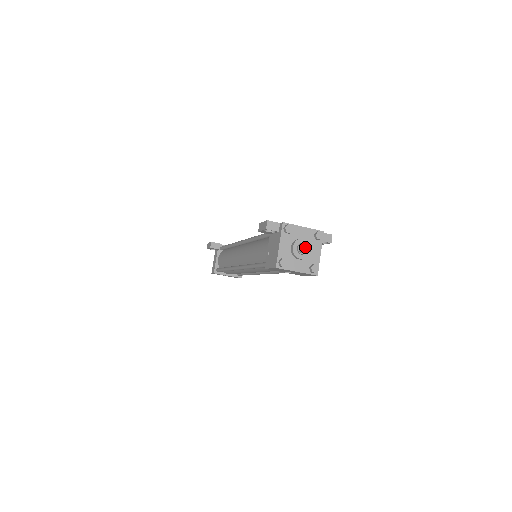
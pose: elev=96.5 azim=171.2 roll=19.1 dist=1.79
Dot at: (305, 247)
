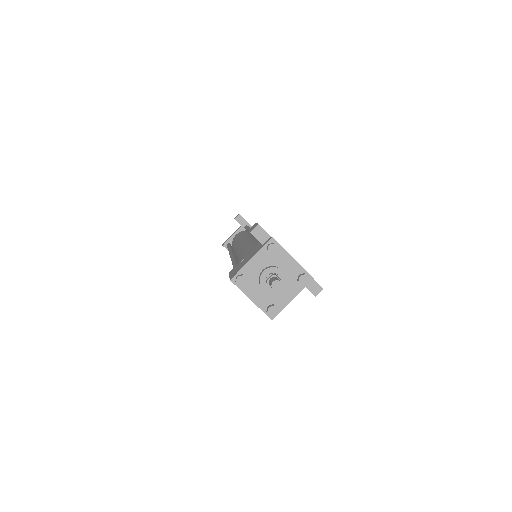
Dot at: (271, 280)
